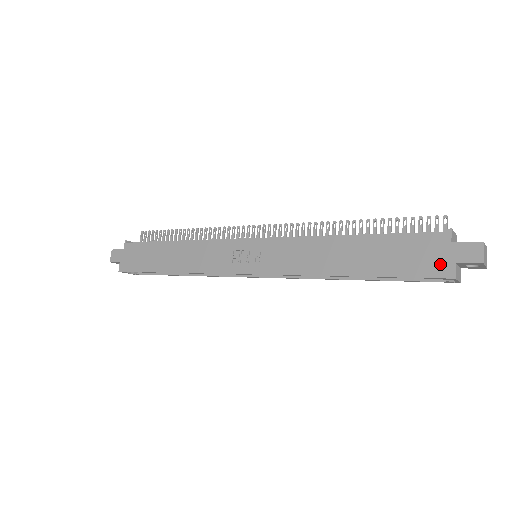
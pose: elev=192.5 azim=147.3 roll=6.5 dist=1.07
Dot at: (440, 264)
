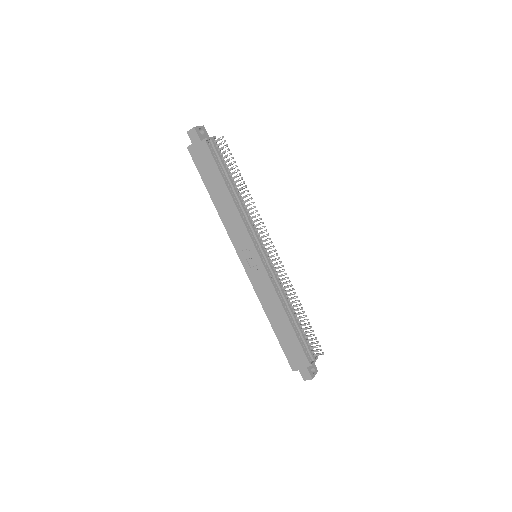
Dot at: (295, 364)
